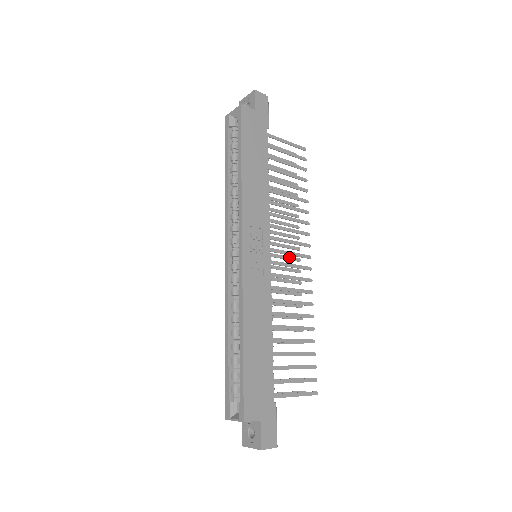
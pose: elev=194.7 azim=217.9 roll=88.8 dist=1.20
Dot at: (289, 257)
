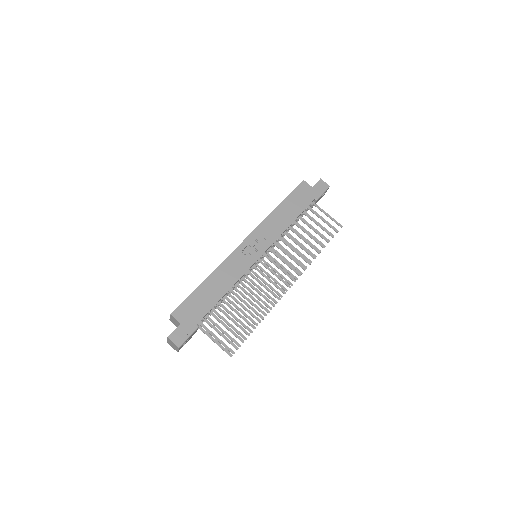
Dot at: (284, 277)
